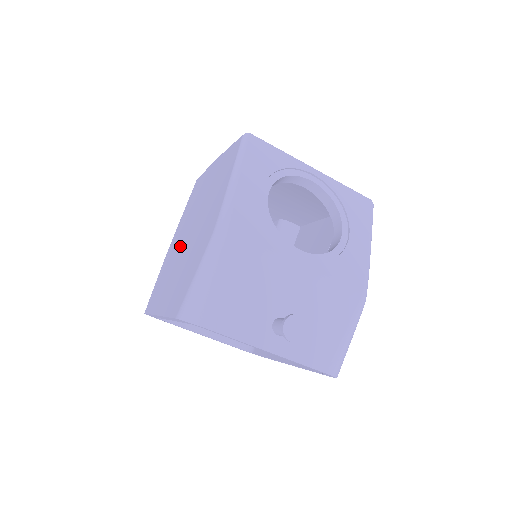
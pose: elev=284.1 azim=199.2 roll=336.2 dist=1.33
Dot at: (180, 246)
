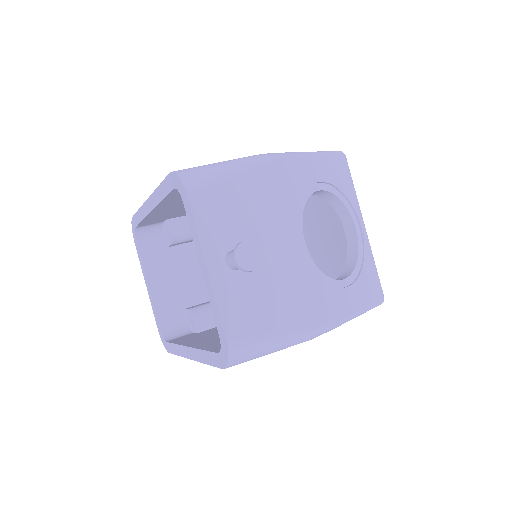
Dot at: occluded
